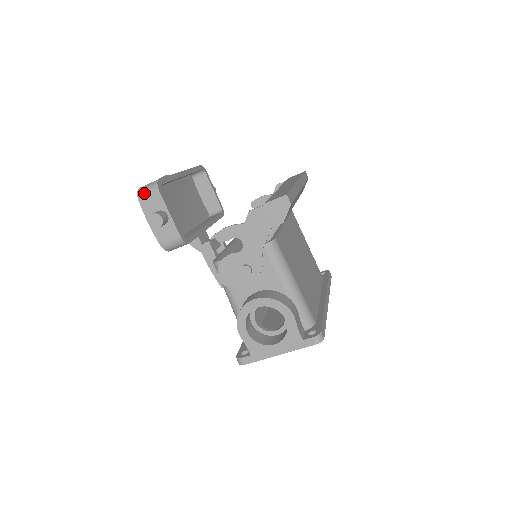
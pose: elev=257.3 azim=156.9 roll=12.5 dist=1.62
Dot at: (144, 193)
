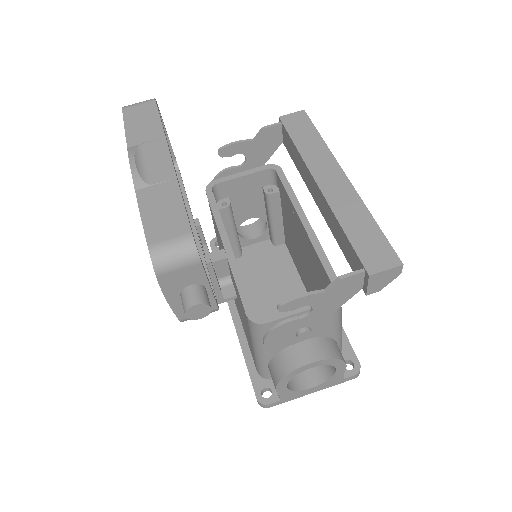
Dot at: (169, 264)
